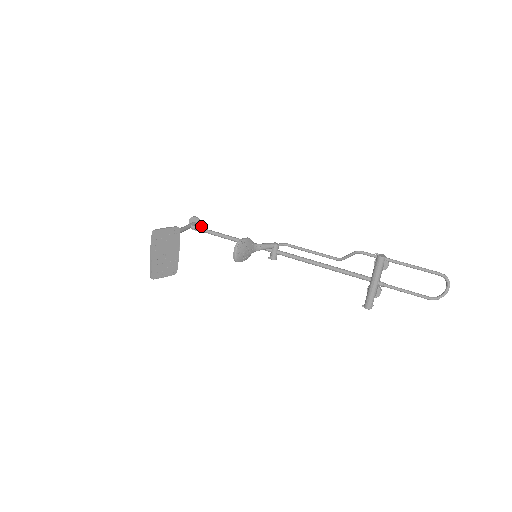
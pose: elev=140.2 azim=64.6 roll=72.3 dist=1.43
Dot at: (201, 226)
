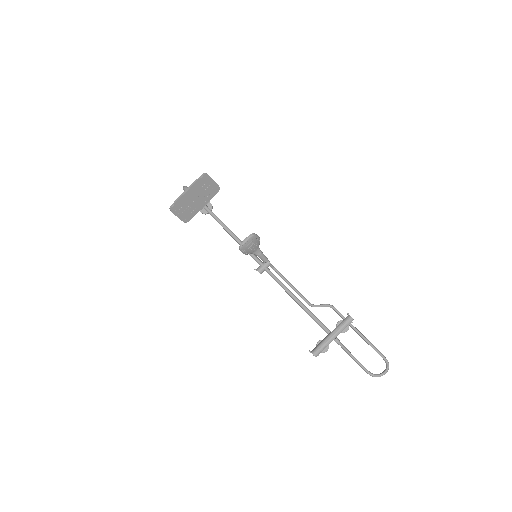
Dot at: occluded
